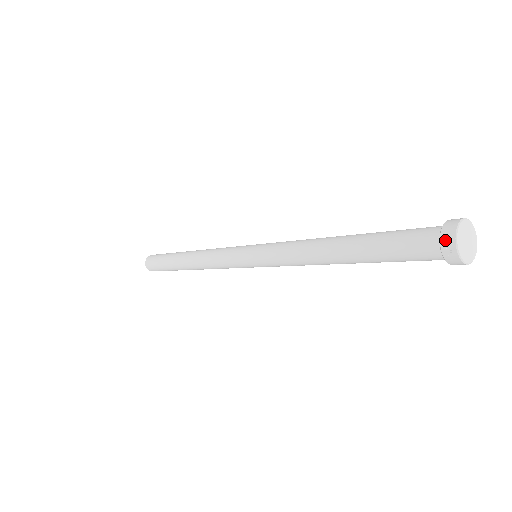
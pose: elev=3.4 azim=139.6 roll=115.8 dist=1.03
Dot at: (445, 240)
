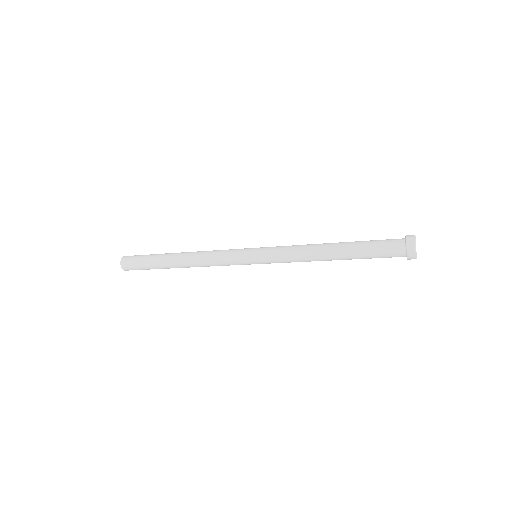
Dot at: (409, 237)
